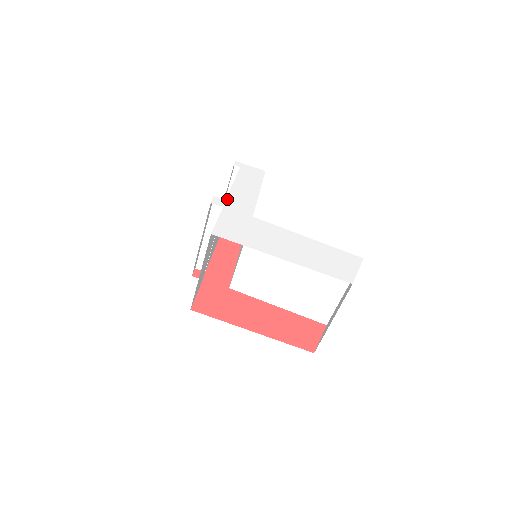
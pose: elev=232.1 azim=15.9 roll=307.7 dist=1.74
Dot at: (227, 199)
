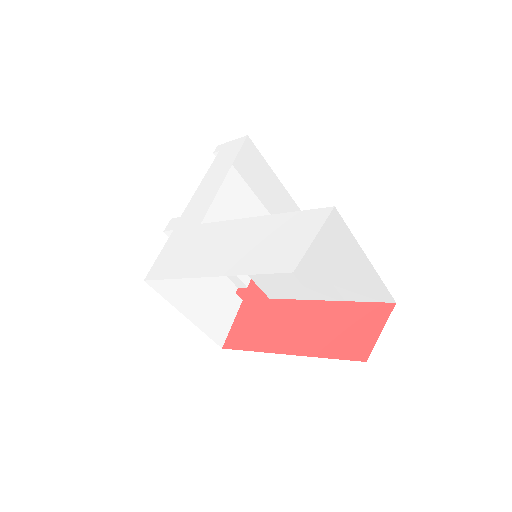
Dot at: (183, 214)
